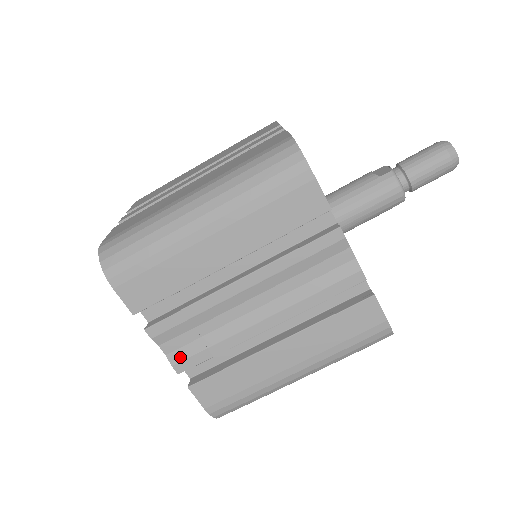
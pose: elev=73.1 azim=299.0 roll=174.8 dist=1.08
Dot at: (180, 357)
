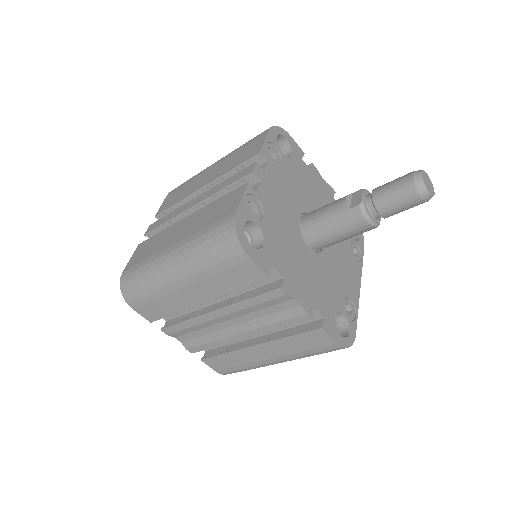
Dot at: (190, 345)
